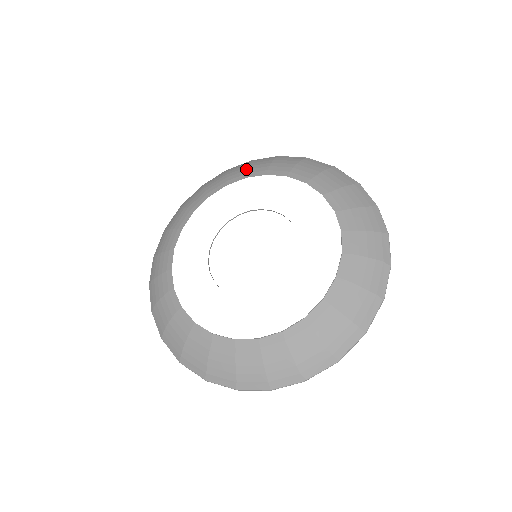
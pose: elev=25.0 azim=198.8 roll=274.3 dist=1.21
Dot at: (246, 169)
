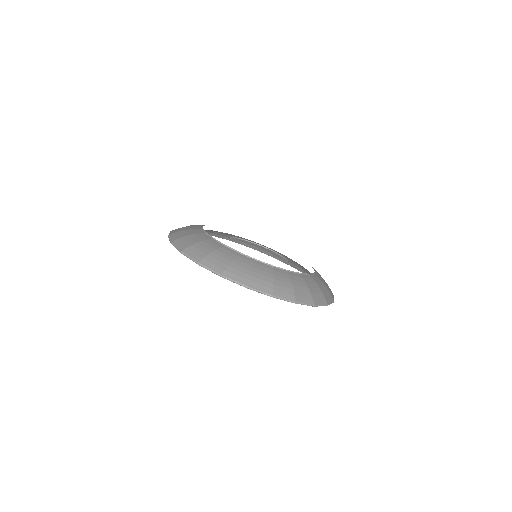
Dot at: occluded
